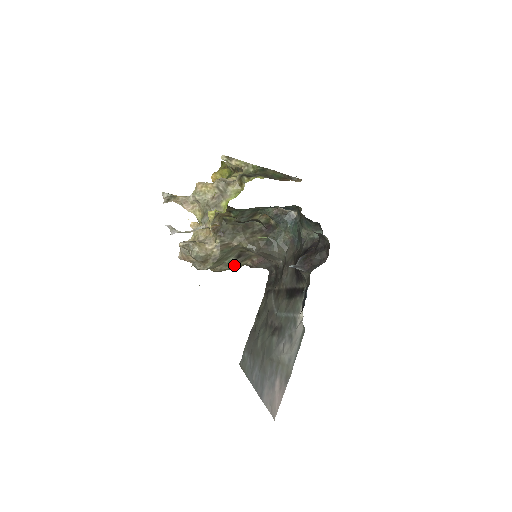
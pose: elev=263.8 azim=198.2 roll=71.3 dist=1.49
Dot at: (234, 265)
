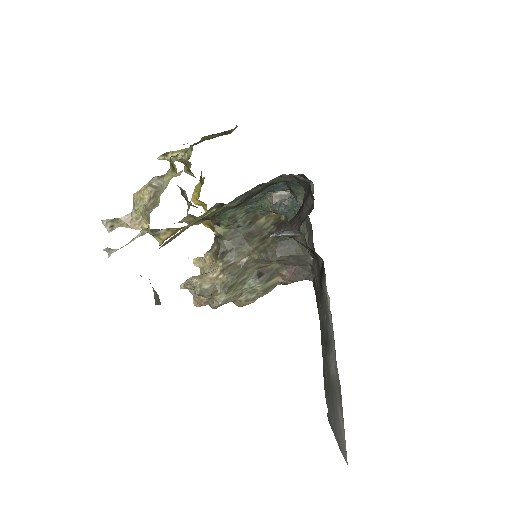
Dot at: (260, 288)
